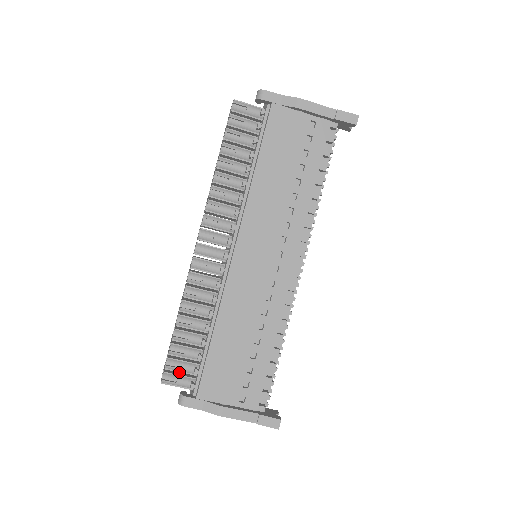
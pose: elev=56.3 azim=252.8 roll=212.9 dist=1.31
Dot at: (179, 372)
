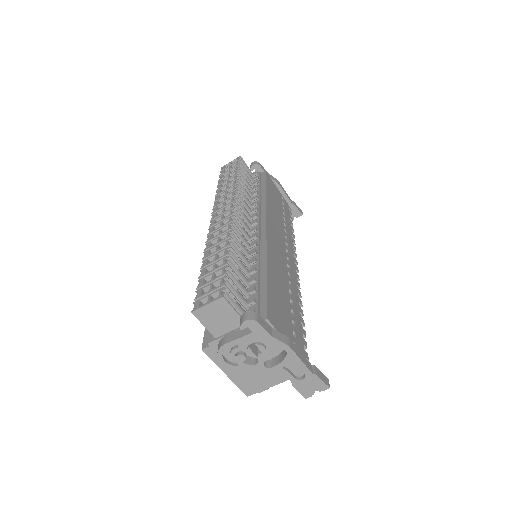
Dot at: occluded
